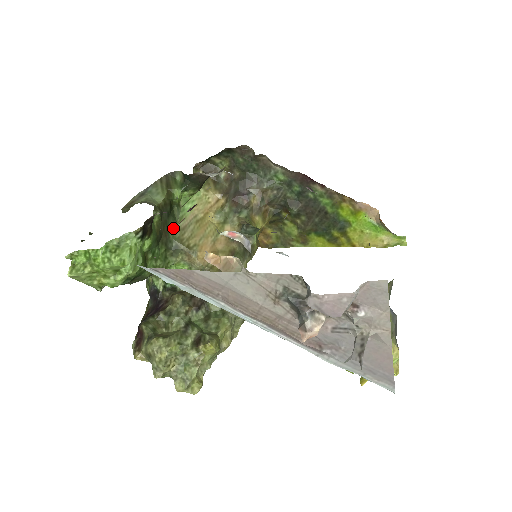
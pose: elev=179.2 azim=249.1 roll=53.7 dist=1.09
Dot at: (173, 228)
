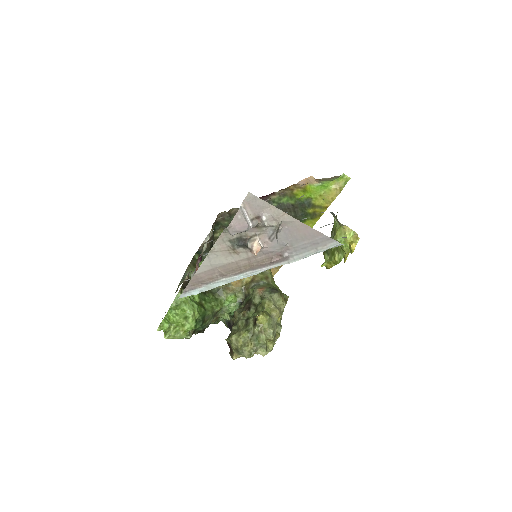
Dot at: occluded
